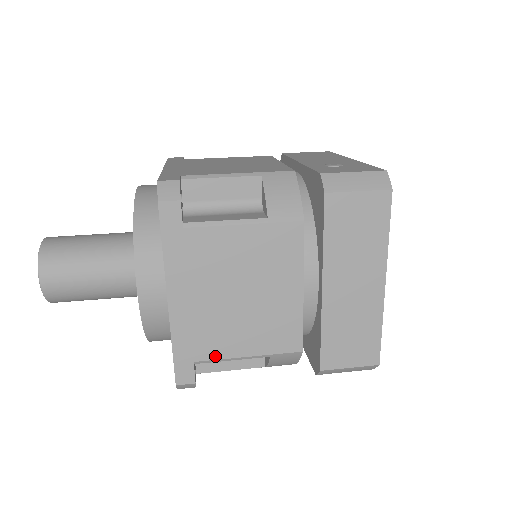
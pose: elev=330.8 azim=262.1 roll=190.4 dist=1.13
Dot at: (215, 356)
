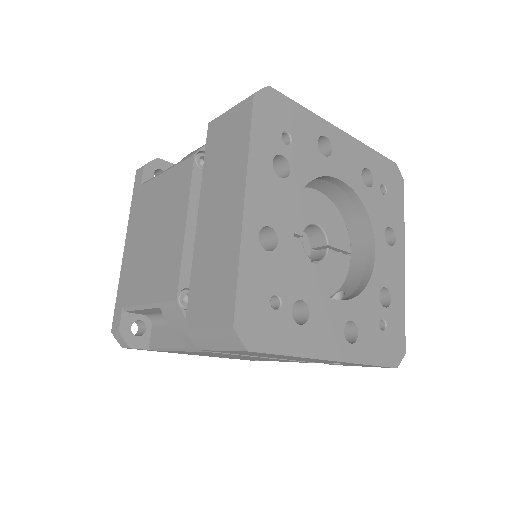
Dot at: (132, 302)
